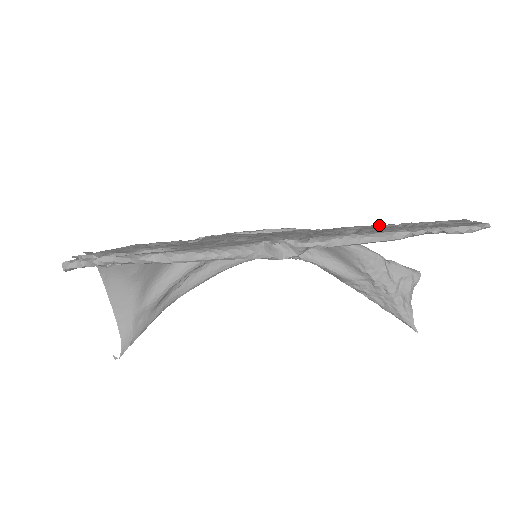
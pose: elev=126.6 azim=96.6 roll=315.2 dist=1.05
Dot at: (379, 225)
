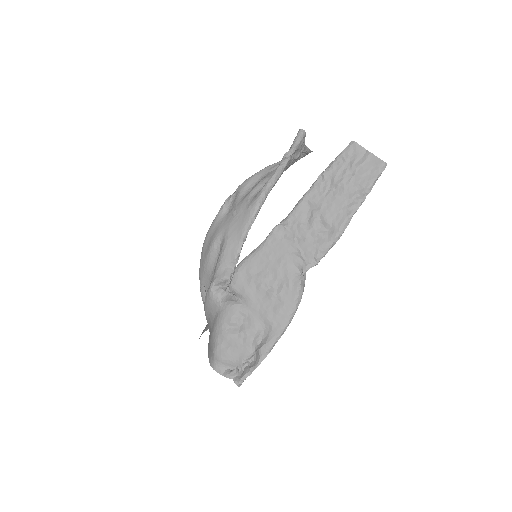
Dot at: (315, 191)
